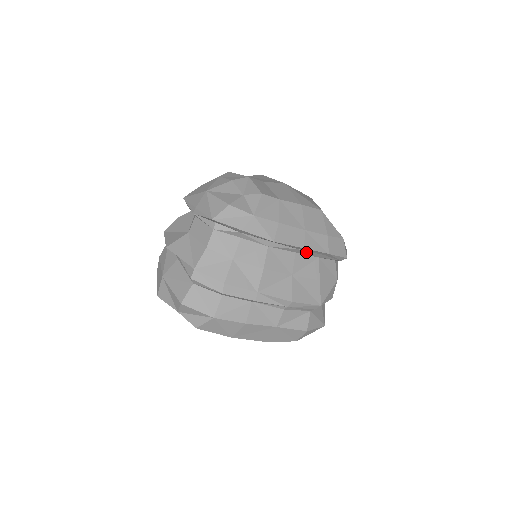
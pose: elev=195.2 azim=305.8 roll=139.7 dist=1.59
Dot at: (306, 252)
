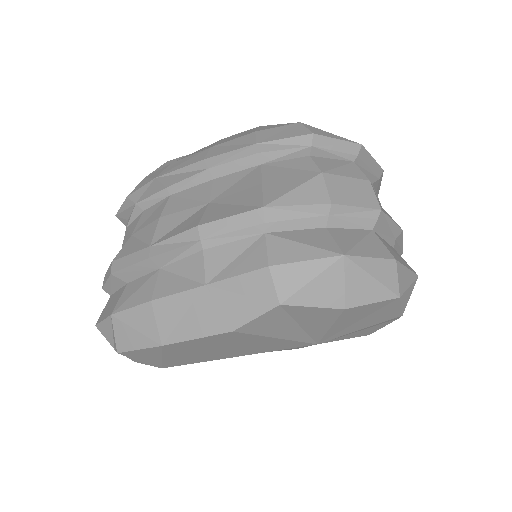
Dot at: (226, 168)
